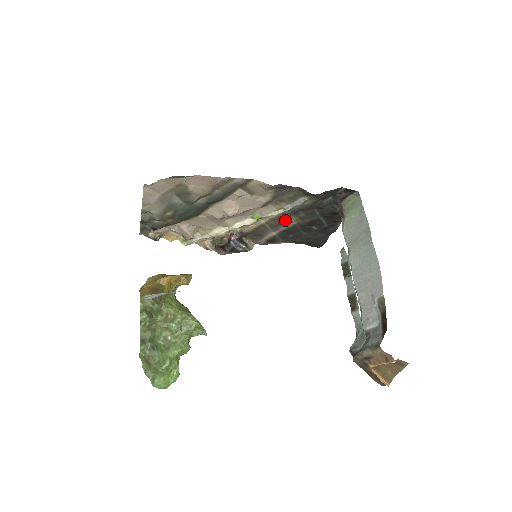
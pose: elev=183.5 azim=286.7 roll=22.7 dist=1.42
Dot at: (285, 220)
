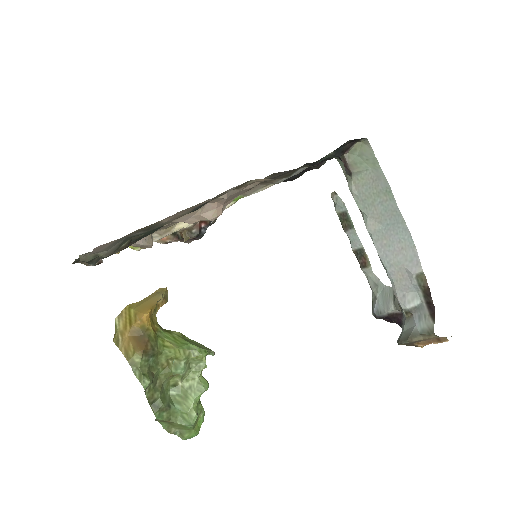
Dot at: occluded
